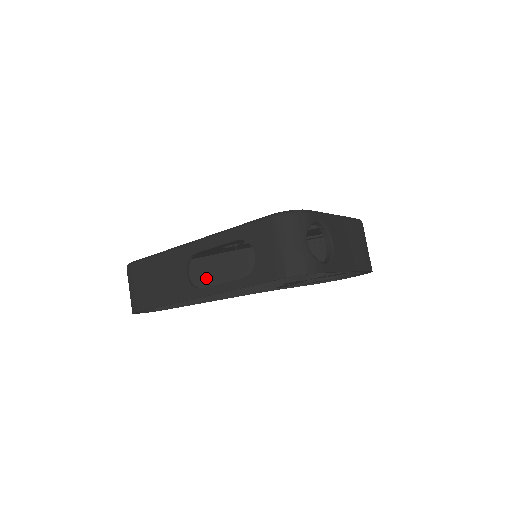
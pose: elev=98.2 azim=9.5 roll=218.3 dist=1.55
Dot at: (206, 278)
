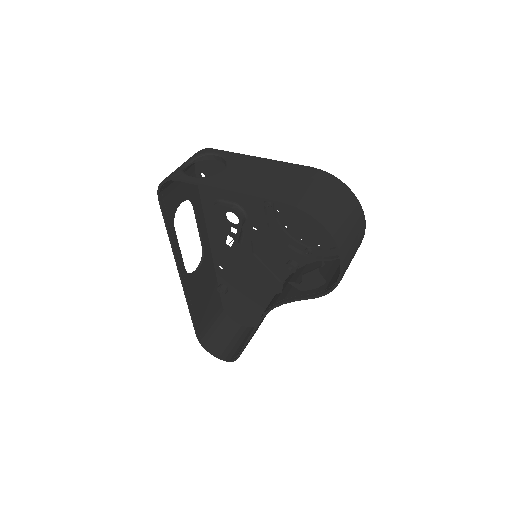
Dot at: occluded
